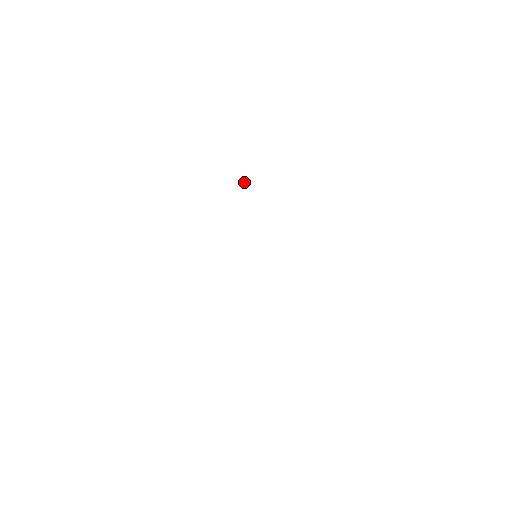
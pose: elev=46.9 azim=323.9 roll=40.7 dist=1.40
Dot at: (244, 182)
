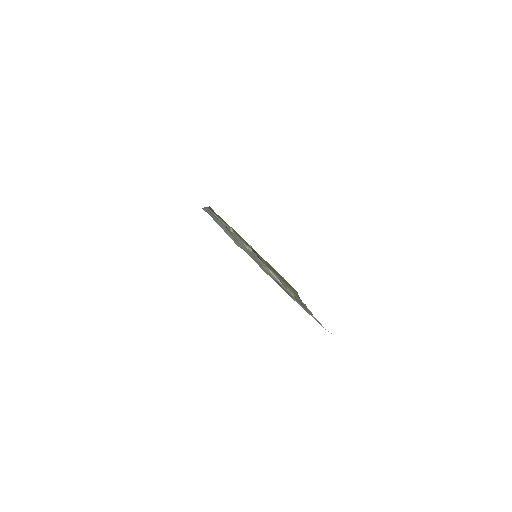
Dot at: occluded
